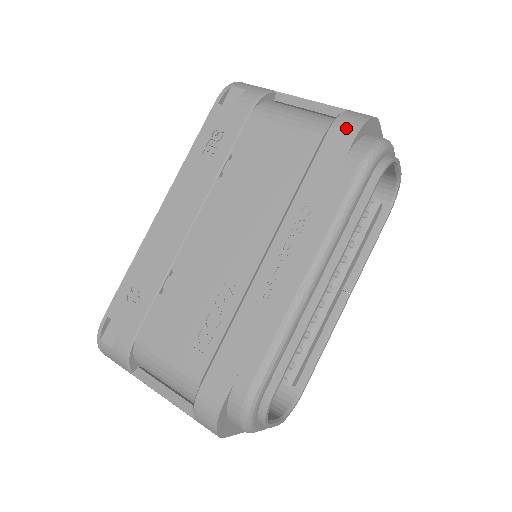
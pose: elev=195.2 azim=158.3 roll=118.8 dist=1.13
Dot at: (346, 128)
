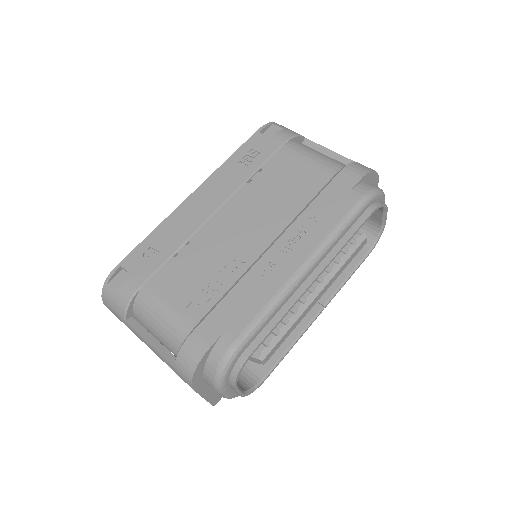
Dot at: (355, 171)
